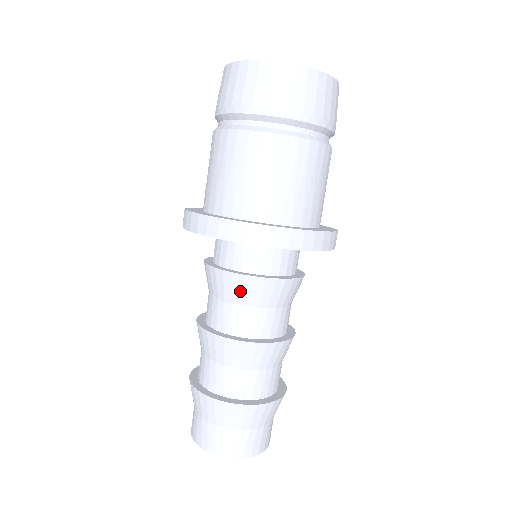
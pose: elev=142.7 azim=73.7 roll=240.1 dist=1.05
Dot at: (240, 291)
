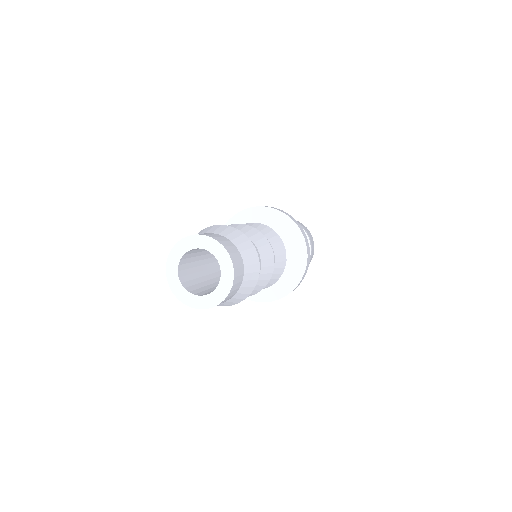
Dot at: occluded
